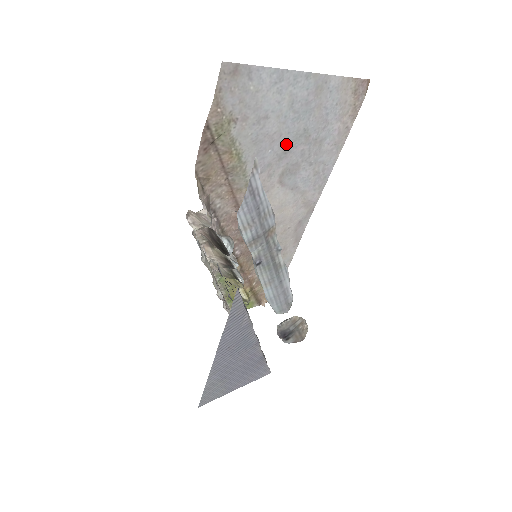
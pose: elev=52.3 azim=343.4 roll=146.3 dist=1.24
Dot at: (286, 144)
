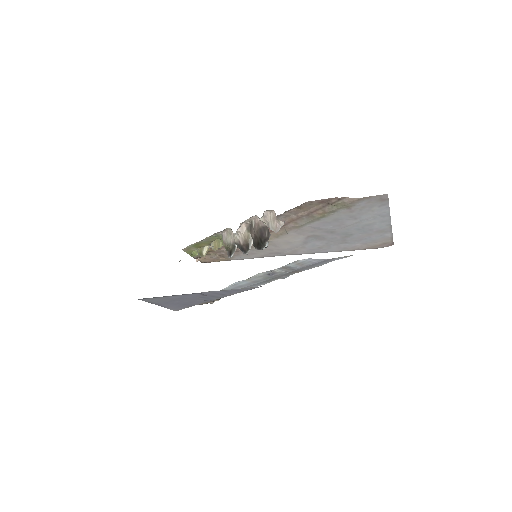
Dot at: (339, 231)
